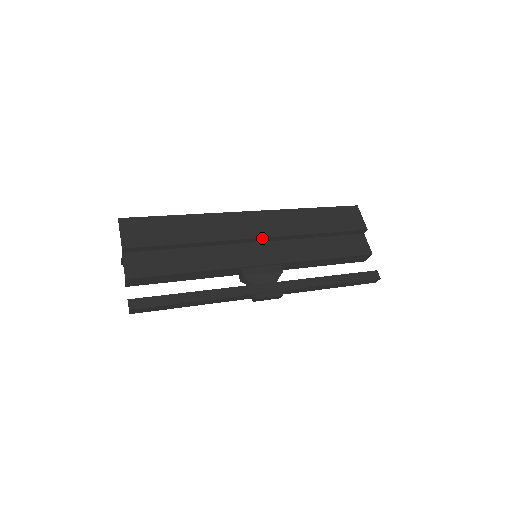
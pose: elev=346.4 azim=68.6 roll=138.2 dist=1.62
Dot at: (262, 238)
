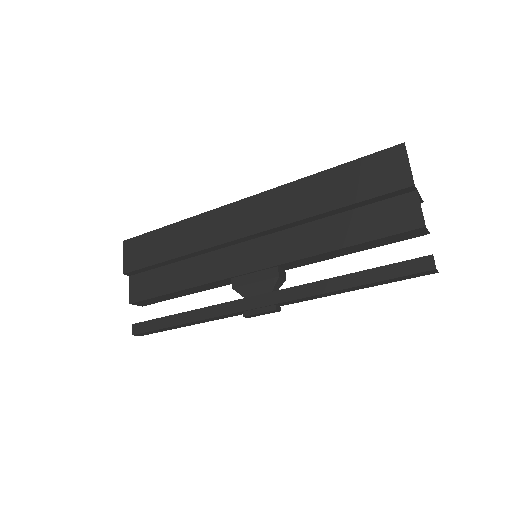
Dot at: (251, 235)
